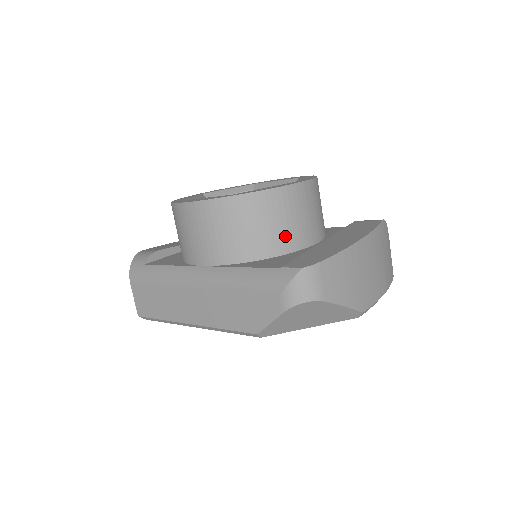
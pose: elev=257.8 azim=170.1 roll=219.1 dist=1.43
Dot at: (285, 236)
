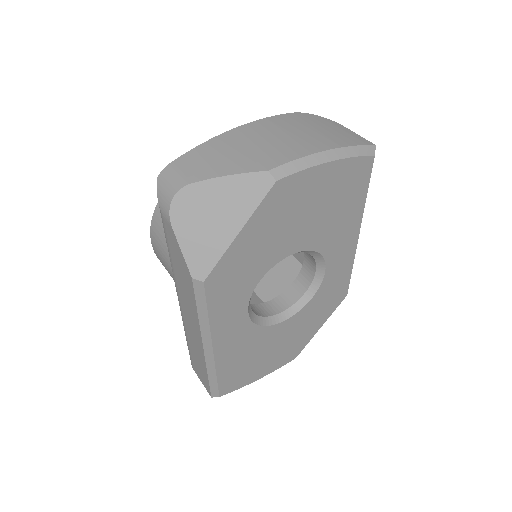
Dot at: occluded
